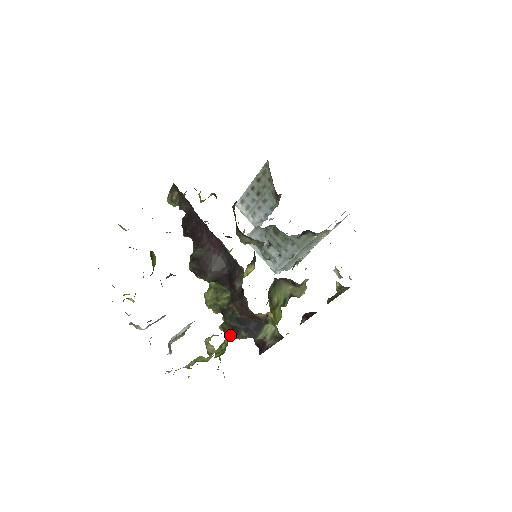
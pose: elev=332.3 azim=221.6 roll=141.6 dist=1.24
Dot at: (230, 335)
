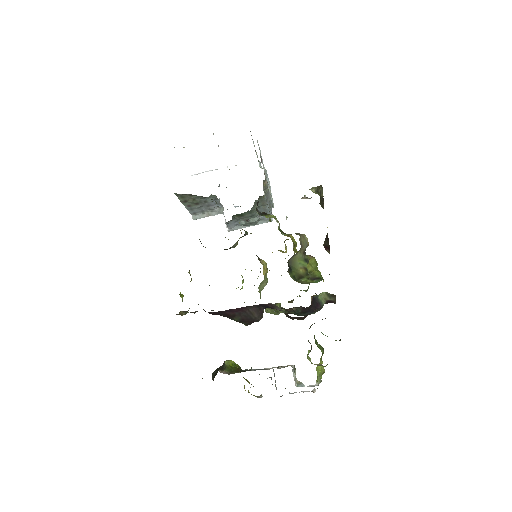
Dot at: occluded
